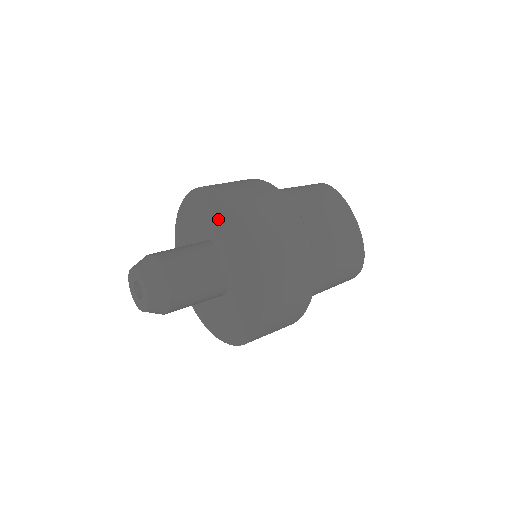
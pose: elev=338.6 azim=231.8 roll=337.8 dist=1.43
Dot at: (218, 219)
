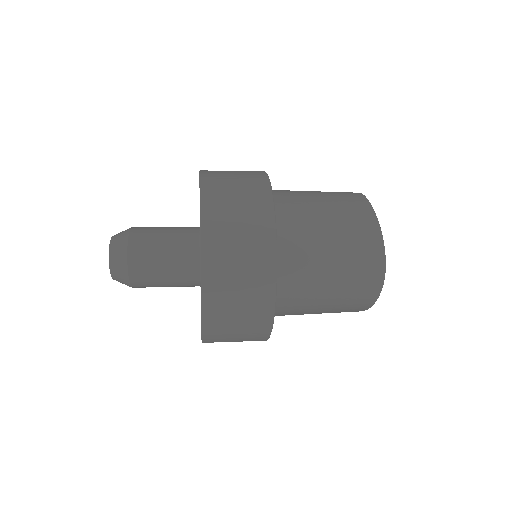
Dot at: occluded
